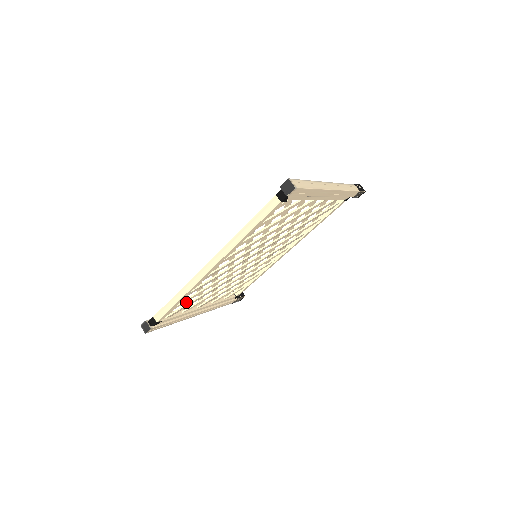
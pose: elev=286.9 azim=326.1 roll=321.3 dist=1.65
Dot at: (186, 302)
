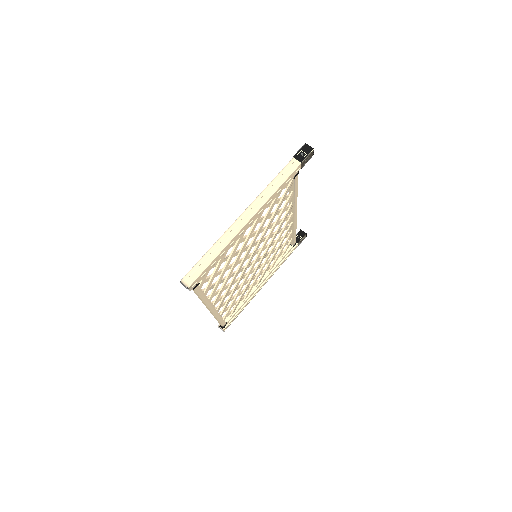
Dot at: (234, 303)
